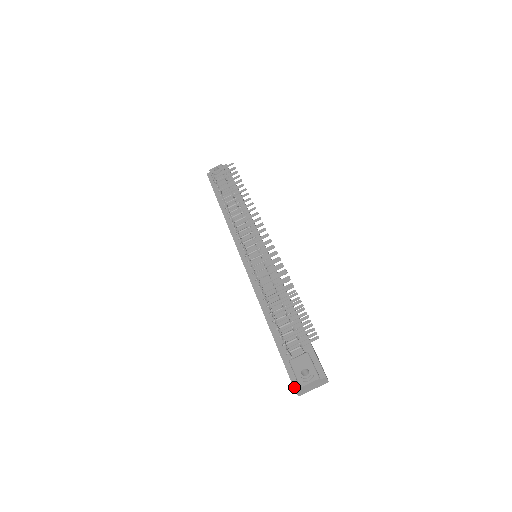
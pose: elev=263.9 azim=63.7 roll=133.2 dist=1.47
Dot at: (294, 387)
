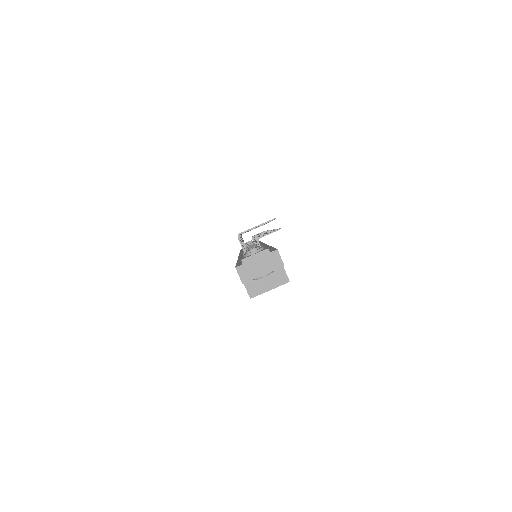
Dot at: (236, 266)
